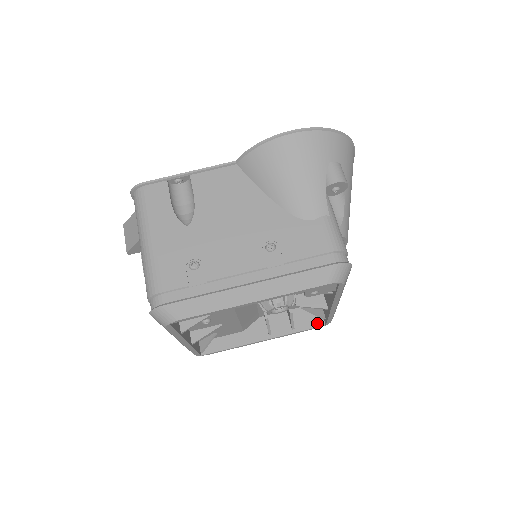
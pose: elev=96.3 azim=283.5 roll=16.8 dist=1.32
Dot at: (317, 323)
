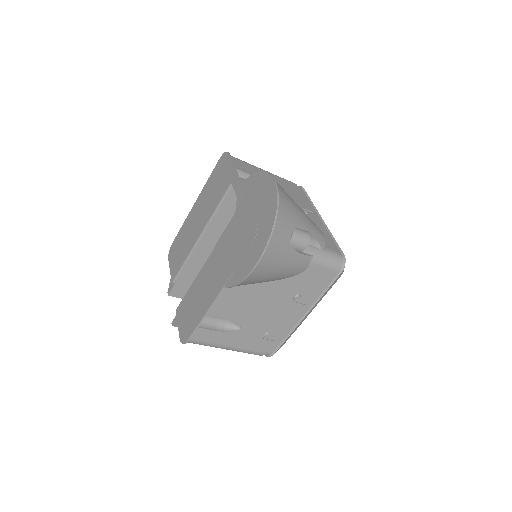
Dot at: occluded
